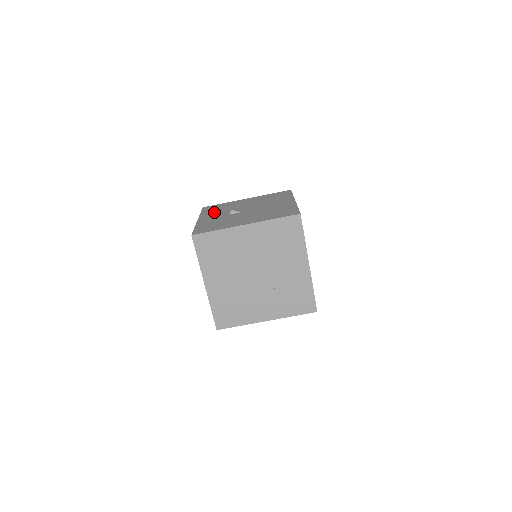
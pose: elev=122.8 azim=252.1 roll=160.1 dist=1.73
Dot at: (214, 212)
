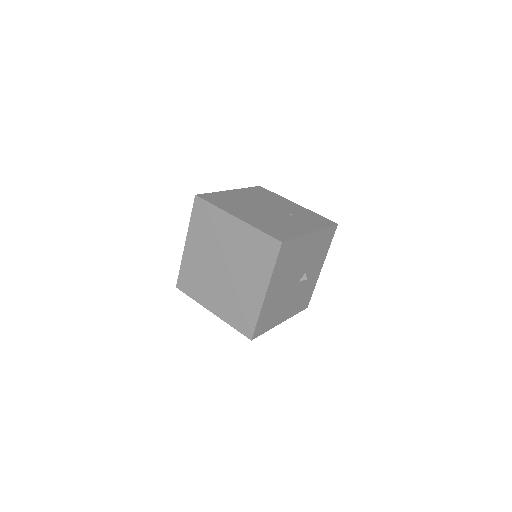
Dot at: occluded
